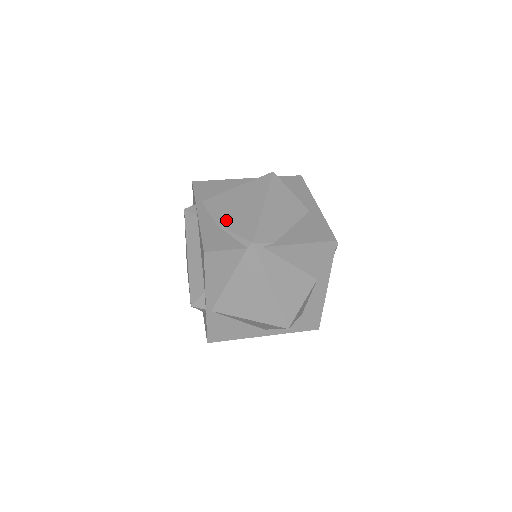
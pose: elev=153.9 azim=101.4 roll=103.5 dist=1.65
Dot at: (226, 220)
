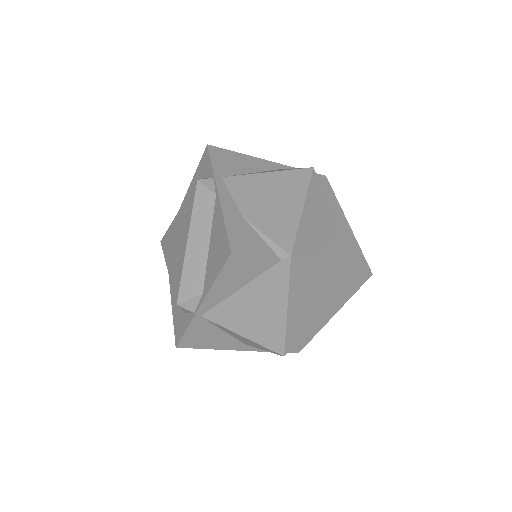
Dot at: (255, 214)
